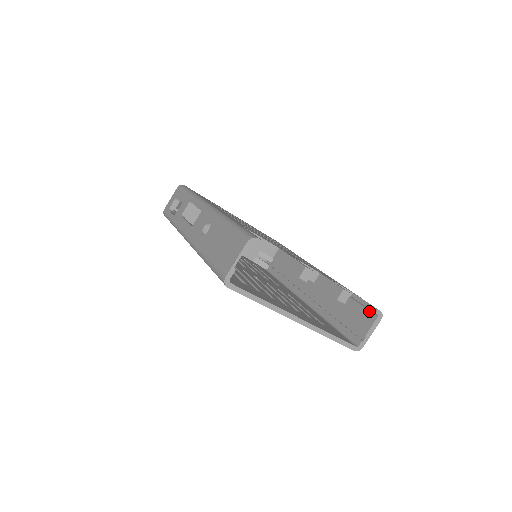
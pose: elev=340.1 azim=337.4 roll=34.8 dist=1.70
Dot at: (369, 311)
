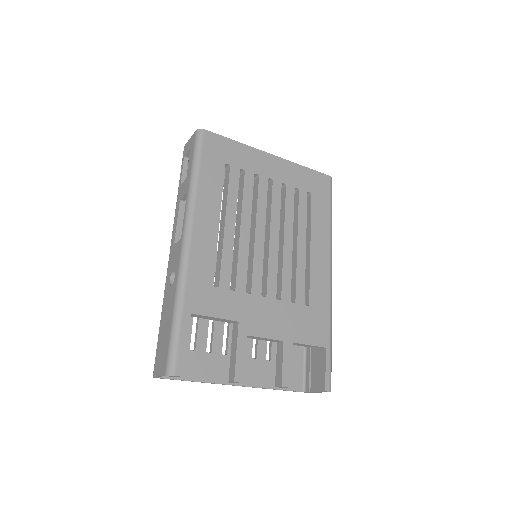
Dot at: occluded
